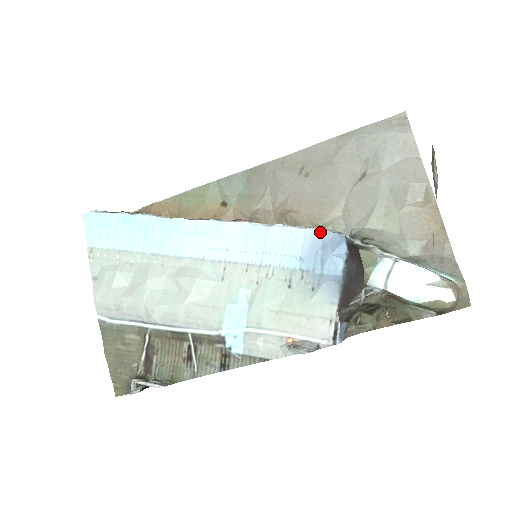
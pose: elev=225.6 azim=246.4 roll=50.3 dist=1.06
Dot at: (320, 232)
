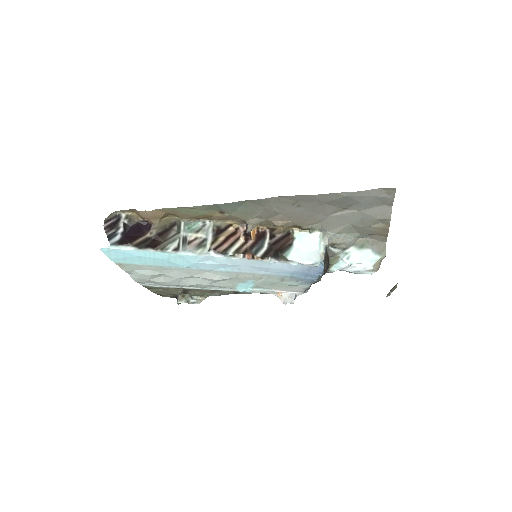
Dot at: (308, 266)
